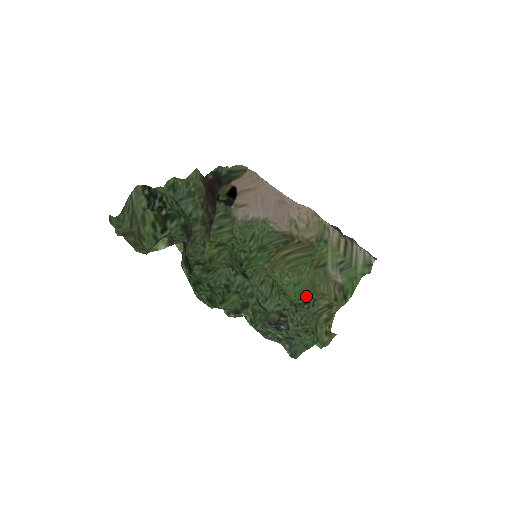
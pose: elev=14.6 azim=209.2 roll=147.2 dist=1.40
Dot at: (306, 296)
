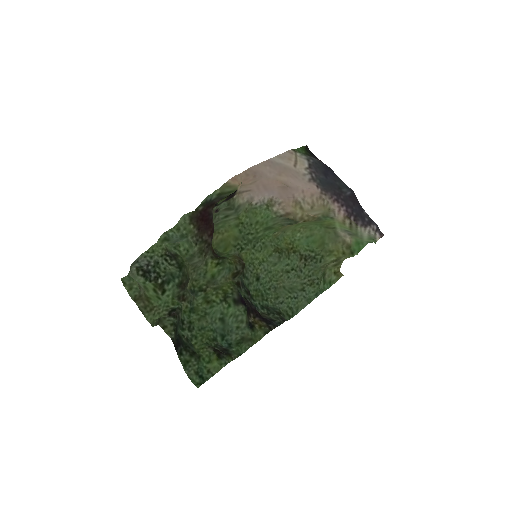
Dot at: (316, 250)
